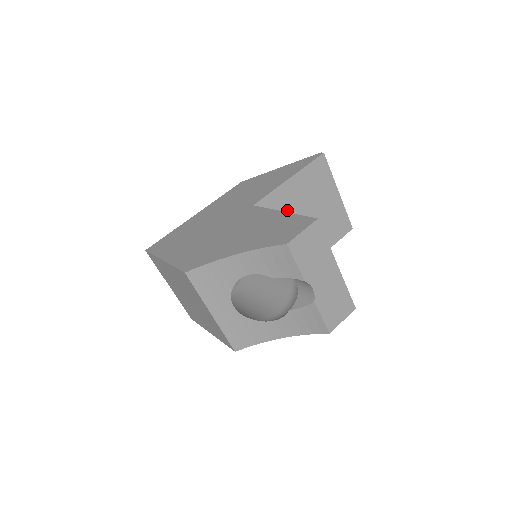
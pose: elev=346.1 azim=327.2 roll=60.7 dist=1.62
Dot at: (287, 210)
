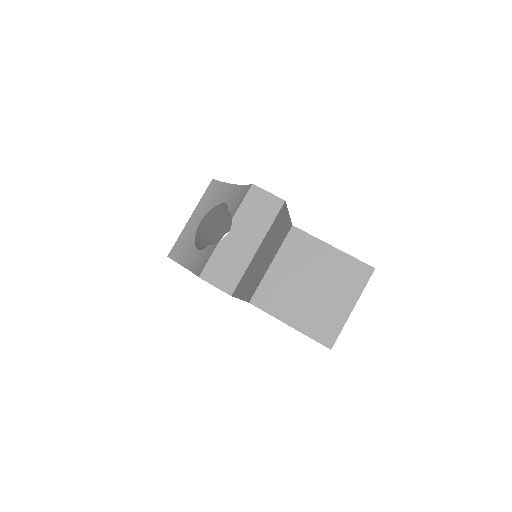
Dot at: (306, 260)
